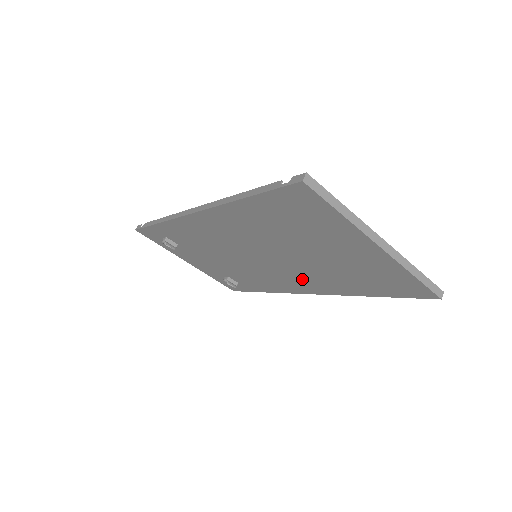
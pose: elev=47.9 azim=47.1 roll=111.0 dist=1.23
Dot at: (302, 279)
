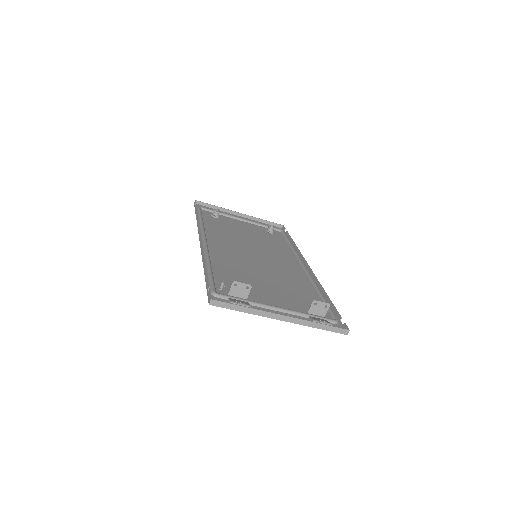
Dot at: (290, 272)
